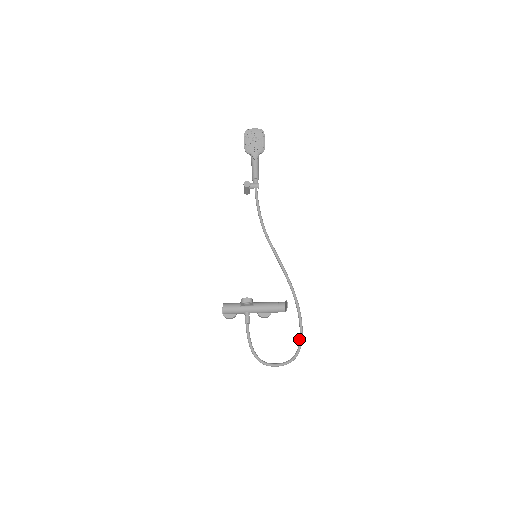
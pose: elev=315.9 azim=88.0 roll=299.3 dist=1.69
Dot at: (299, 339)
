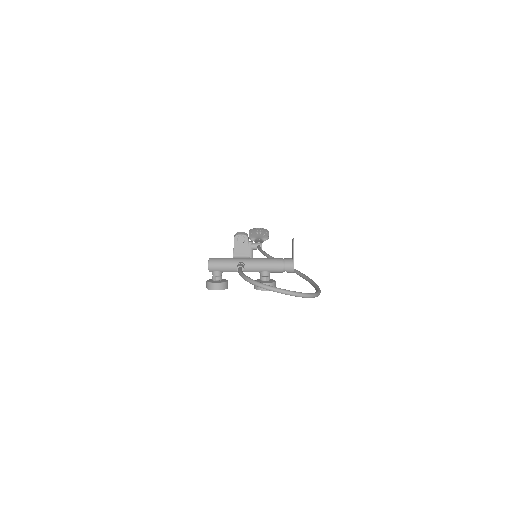
Dot at: occluded
